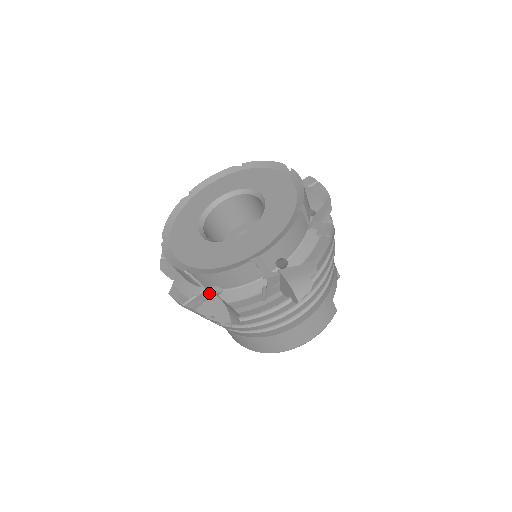
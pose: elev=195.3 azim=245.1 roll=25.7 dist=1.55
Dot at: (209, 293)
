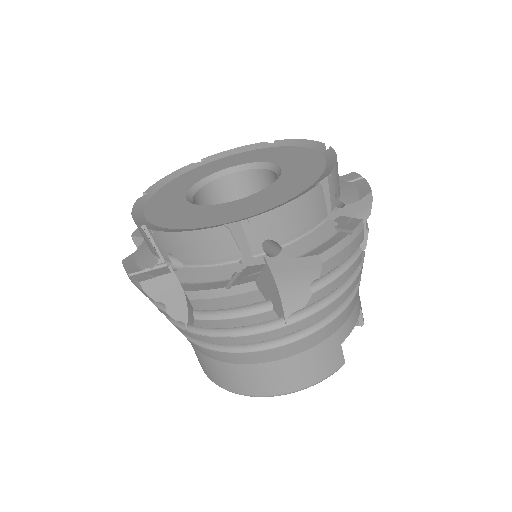
Dot at: (167, 269)
